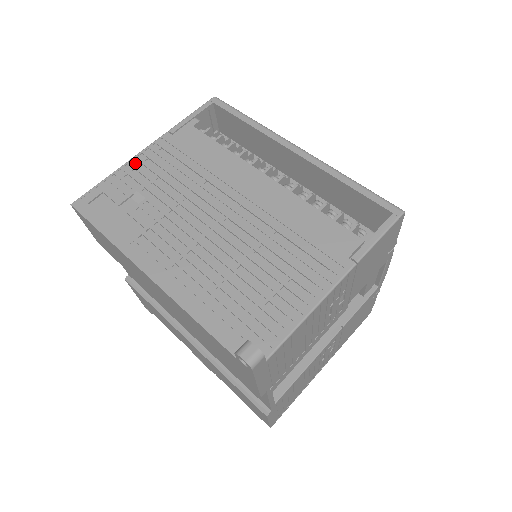
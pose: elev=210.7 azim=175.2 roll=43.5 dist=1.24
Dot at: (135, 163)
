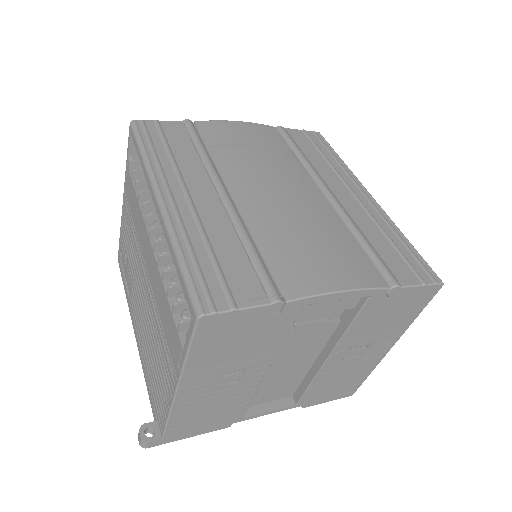
Dot at: (123, 219)
